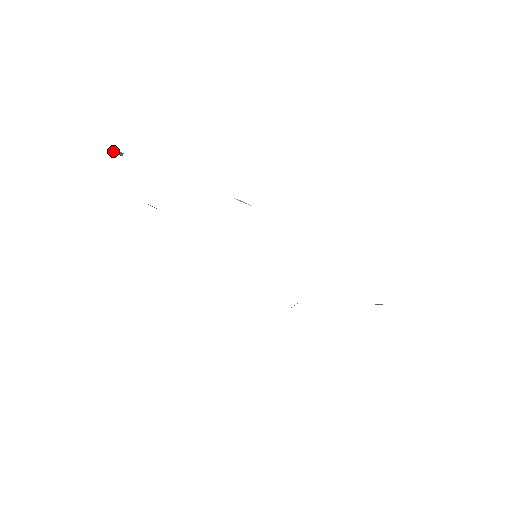
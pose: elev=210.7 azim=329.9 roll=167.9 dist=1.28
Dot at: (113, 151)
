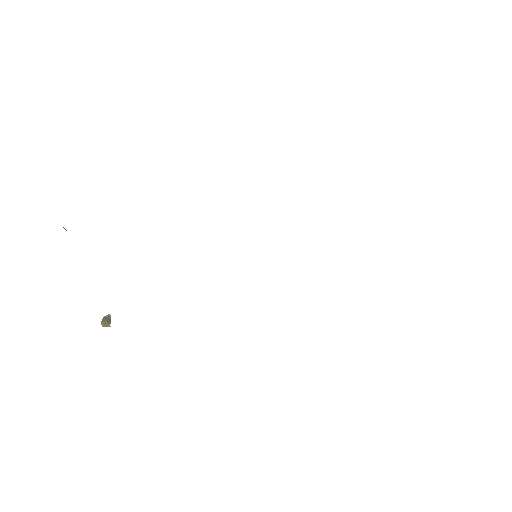
Dot at: (104, 322)
